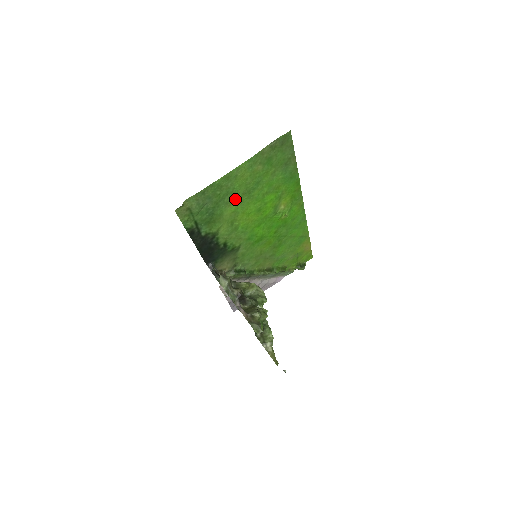
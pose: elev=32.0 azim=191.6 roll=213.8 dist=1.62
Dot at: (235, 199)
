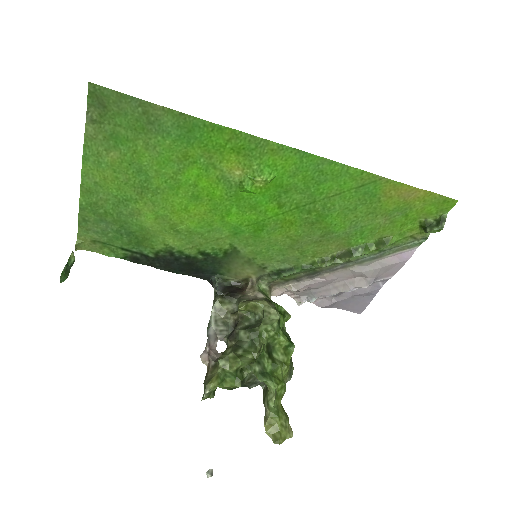
Dot at: (137, 205)
